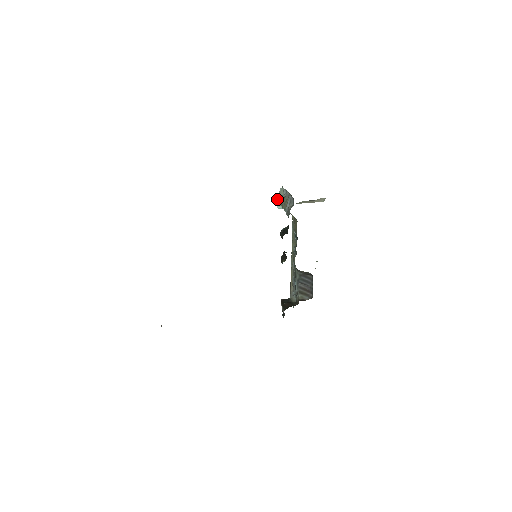
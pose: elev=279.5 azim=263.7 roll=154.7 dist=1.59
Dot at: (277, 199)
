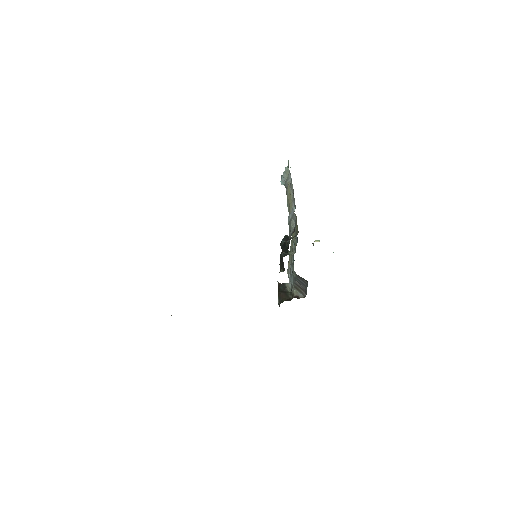
Dot at: (282, 177)
